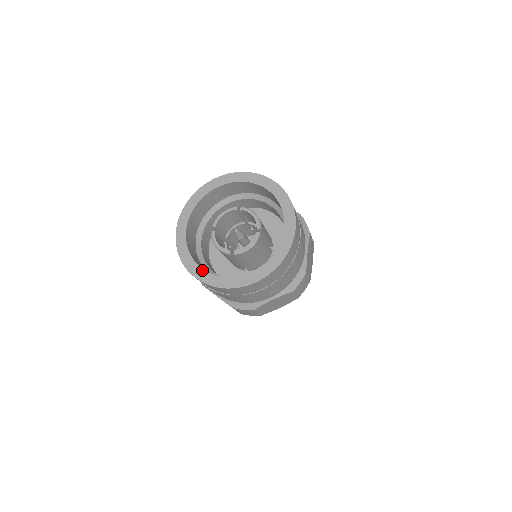
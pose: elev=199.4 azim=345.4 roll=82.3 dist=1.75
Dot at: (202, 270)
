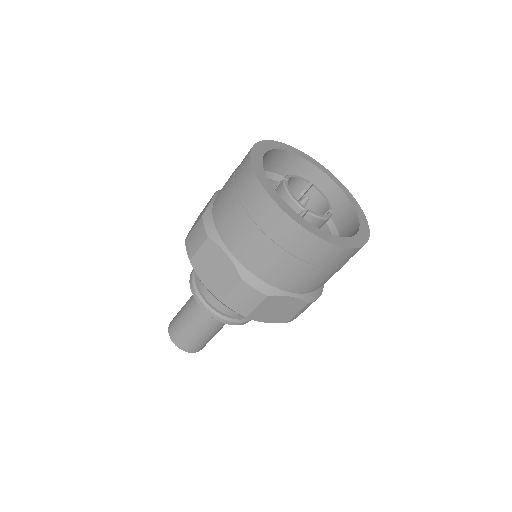
Dot at: (281, 198)
